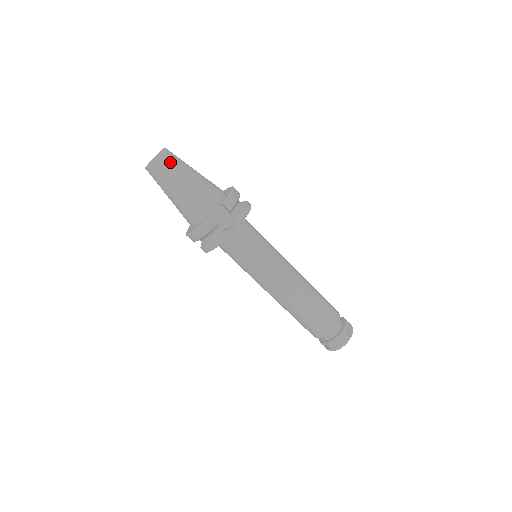
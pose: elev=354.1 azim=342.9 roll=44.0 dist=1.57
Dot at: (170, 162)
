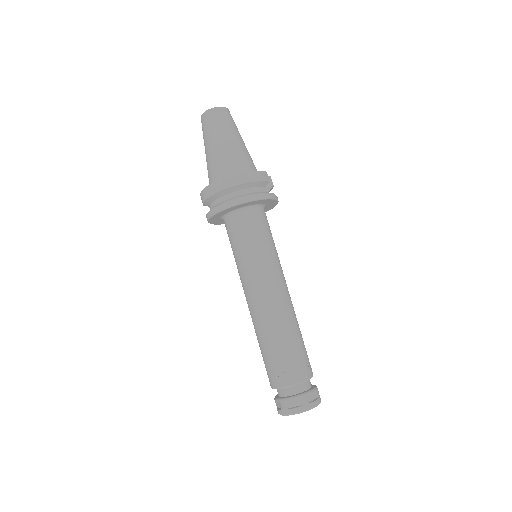
Dot at: occluded
